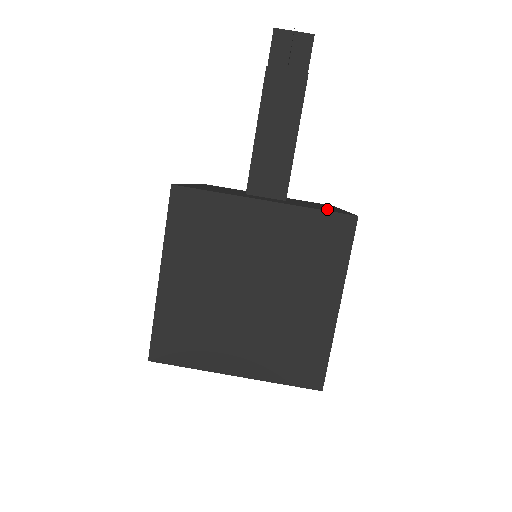
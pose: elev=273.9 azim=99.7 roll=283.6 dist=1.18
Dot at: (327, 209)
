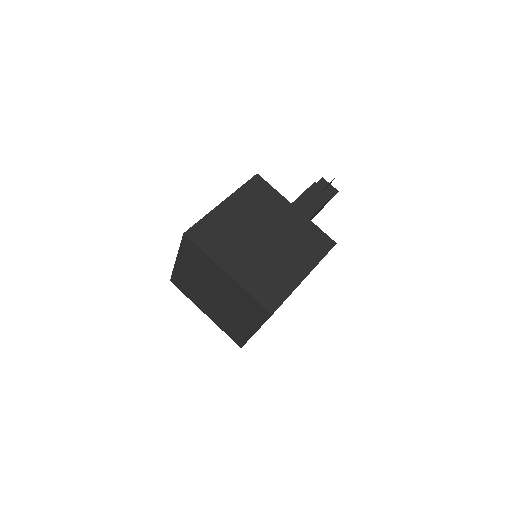
Dot at: occluded
